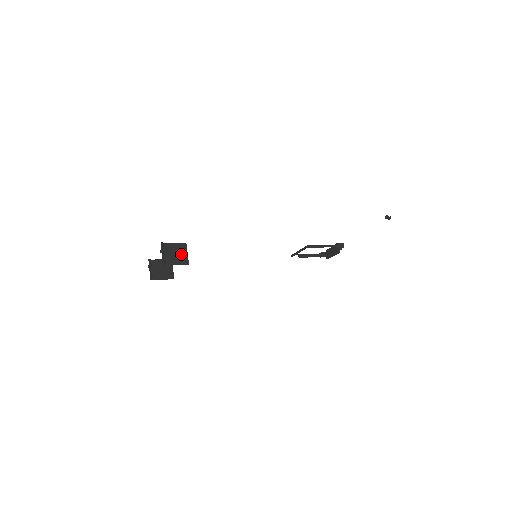
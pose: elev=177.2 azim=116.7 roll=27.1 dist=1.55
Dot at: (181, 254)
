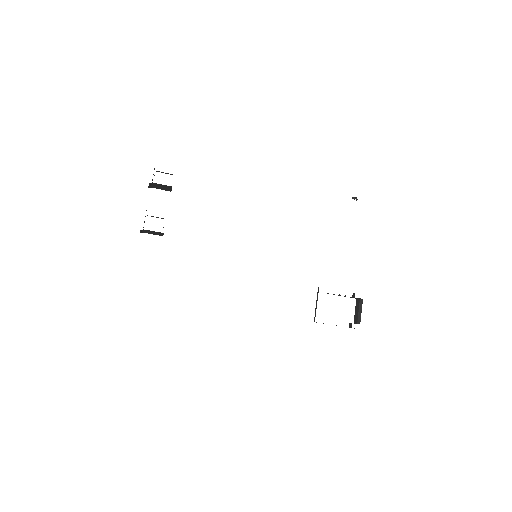
Dot at: occluded
